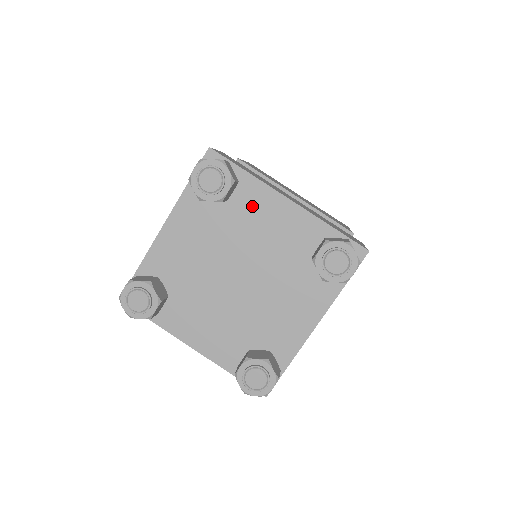
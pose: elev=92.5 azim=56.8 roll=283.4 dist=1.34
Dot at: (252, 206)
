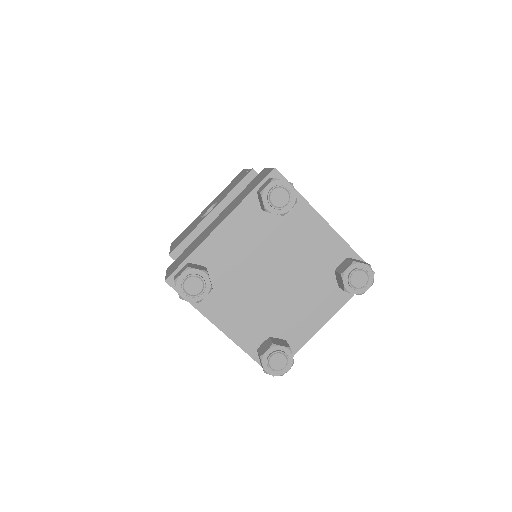
Dot at: (298, 222)
